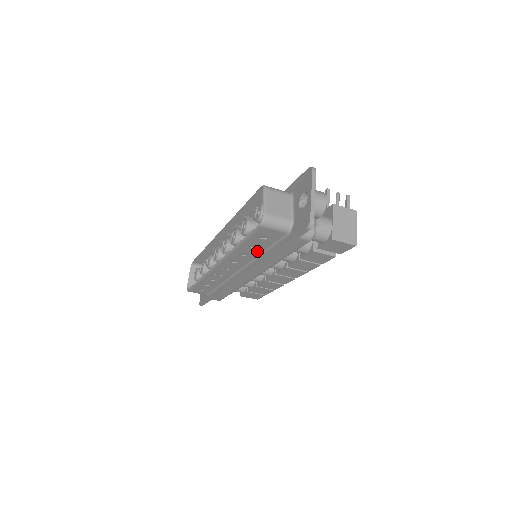
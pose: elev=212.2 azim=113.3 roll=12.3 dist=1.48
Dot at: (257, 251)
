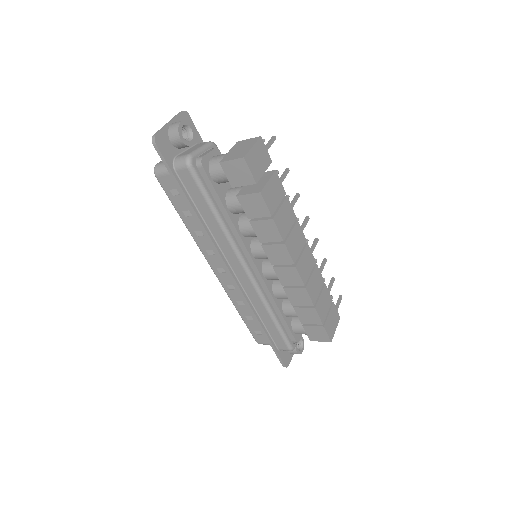
Dot at: occluded
